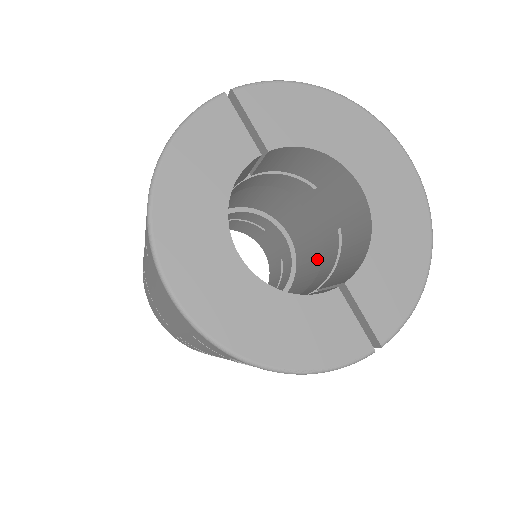
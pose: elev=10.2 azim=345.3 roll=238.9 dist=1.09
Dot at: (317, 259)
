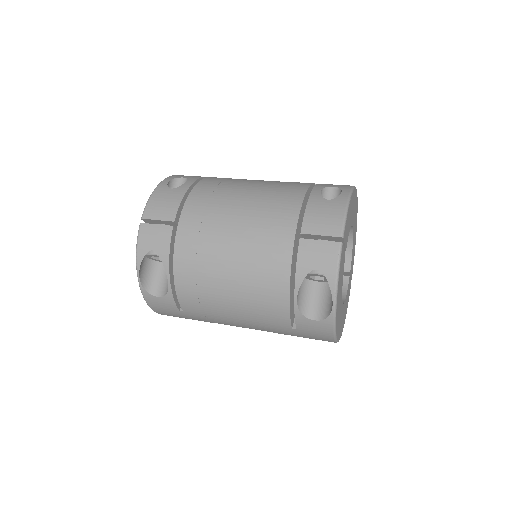
Dot at: occluded
